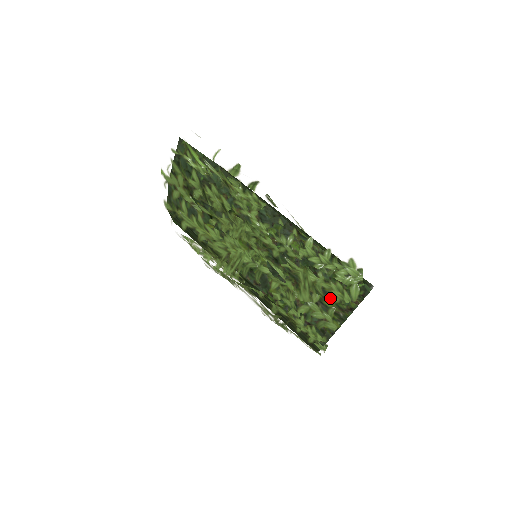
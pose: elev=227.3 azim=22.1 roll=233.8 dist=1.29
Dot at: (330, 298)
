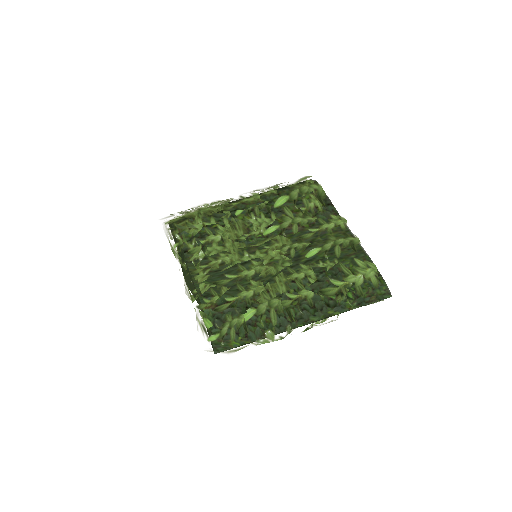
Dot at: occluded
